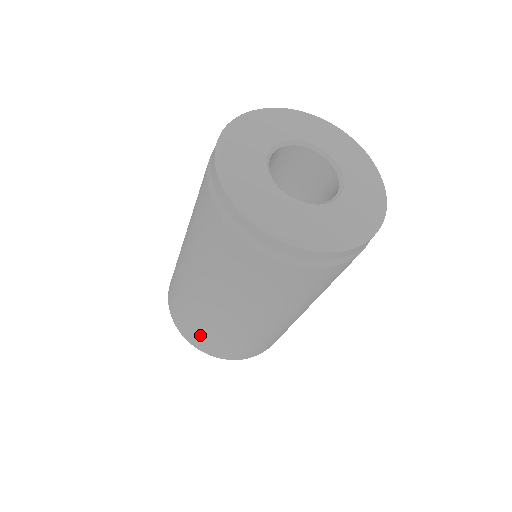
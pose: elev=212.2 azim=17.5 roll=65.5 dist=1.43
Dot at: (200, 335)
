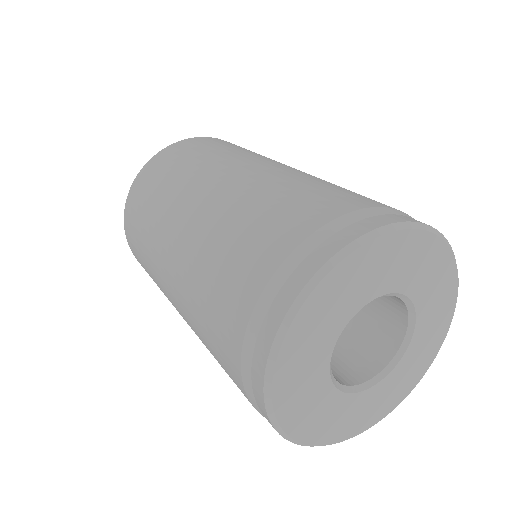
Dot at: occluded
